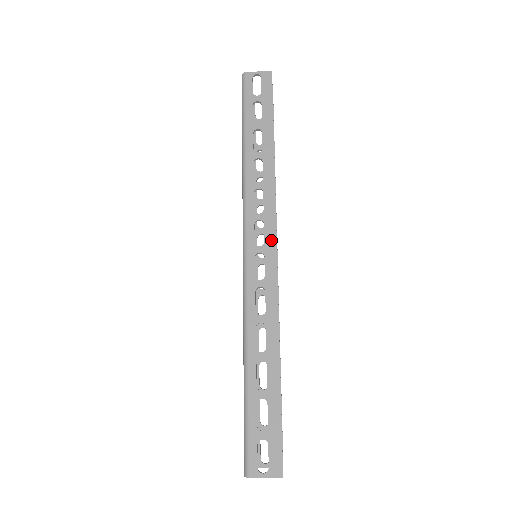
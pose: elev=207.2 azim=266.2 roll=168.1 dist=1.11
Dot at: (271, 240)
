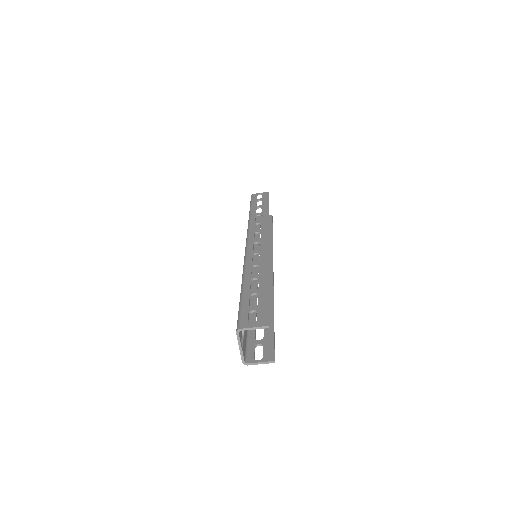
Dot at: (265, 237)
